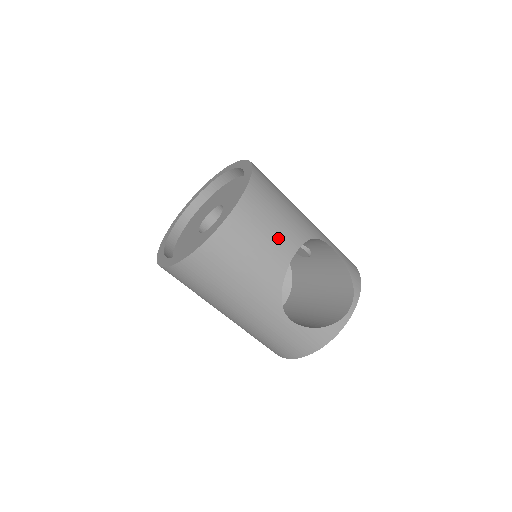
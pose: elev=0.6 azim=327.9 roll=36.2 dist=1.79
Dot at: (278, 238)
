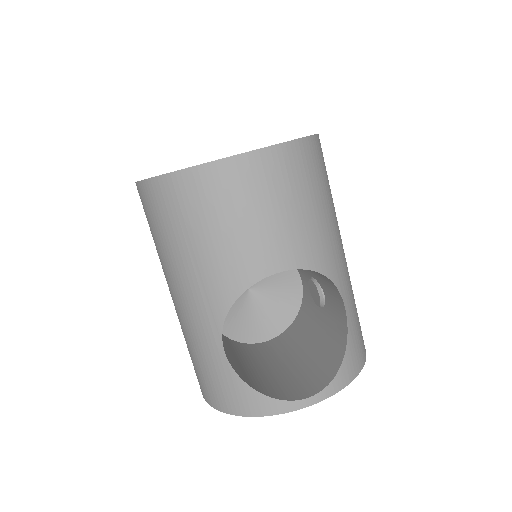
Dot at: (273, 235)
